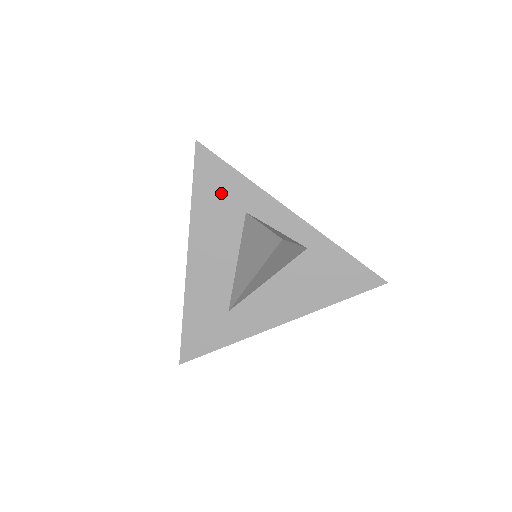
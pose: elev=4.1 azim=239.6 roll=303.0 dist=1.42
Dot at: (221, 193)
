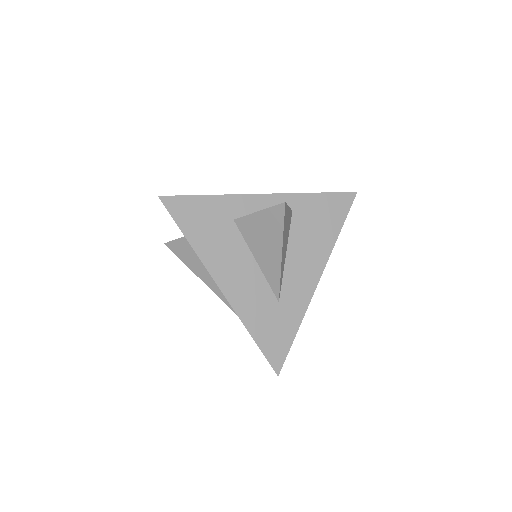
Dot at: (206, 220)
